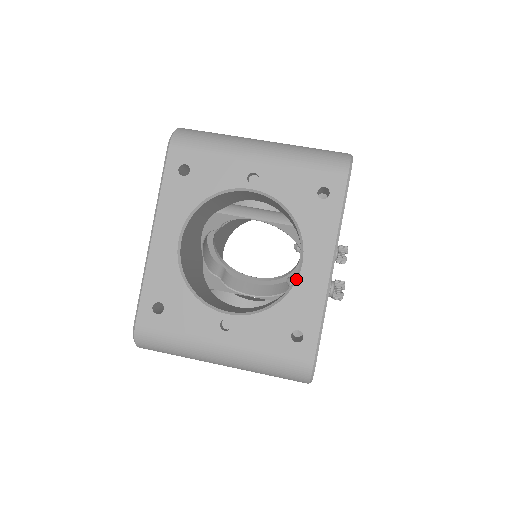
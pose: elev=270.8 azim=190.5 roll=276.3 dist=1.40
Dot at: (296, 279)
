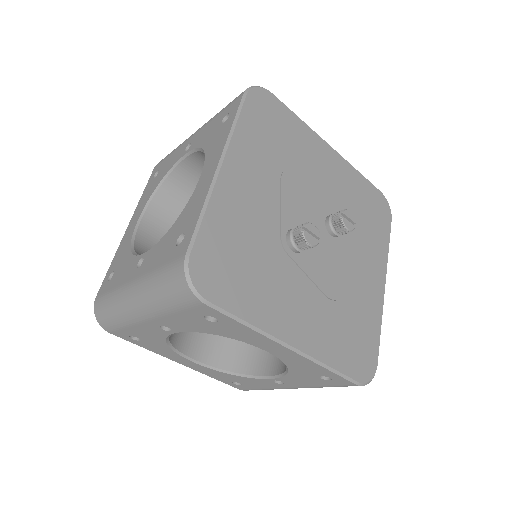
Dot at: (193, 193)
